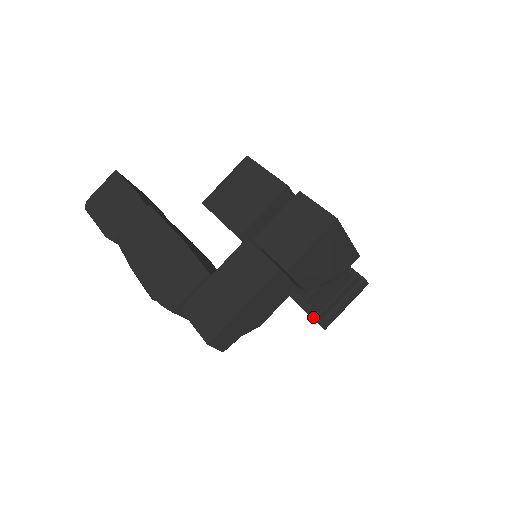
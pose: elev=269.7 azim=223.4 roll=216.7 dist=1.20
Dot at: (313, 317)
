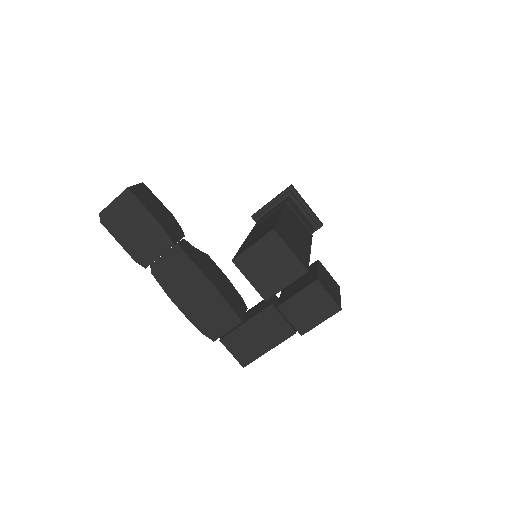
Dot at: occluded
